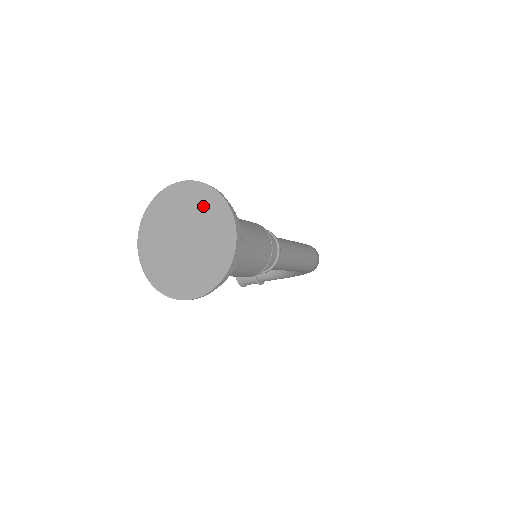
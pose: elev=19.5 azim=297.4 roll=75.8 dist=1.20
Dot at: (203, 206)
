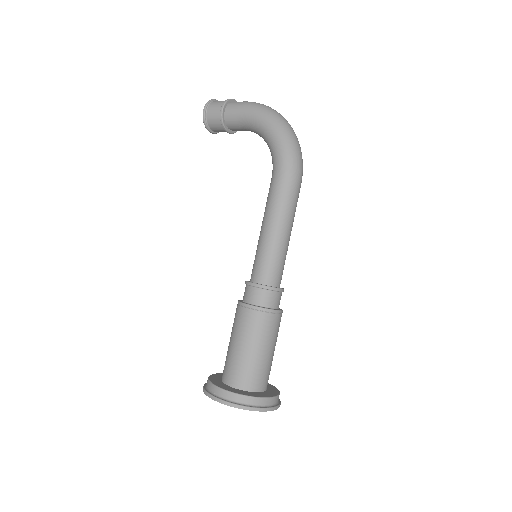
Dot at: occluded
